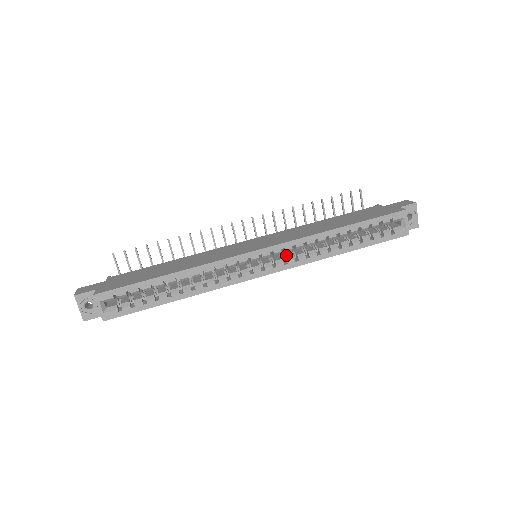
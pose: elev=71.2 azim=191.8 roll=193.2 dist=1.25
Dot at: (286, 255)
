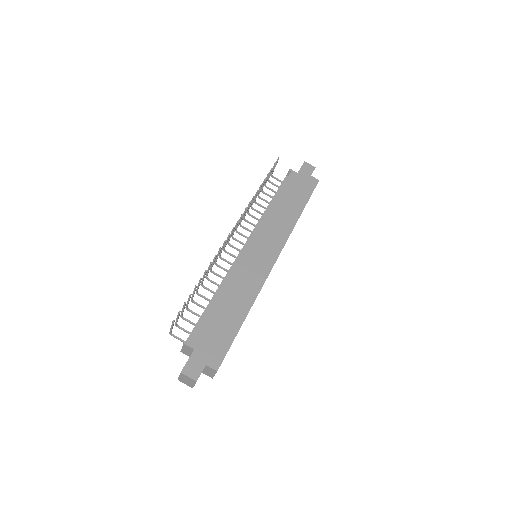
Dot at: occluded
